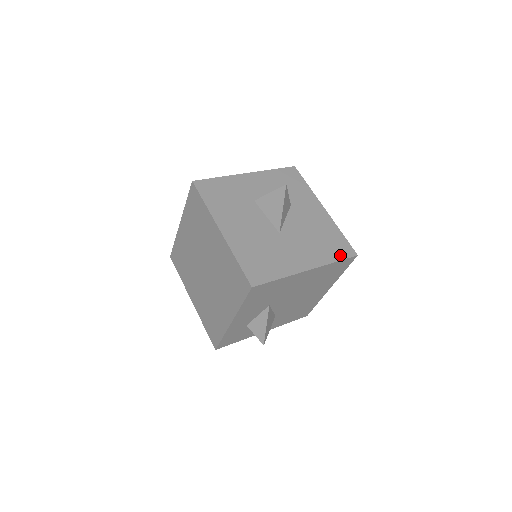
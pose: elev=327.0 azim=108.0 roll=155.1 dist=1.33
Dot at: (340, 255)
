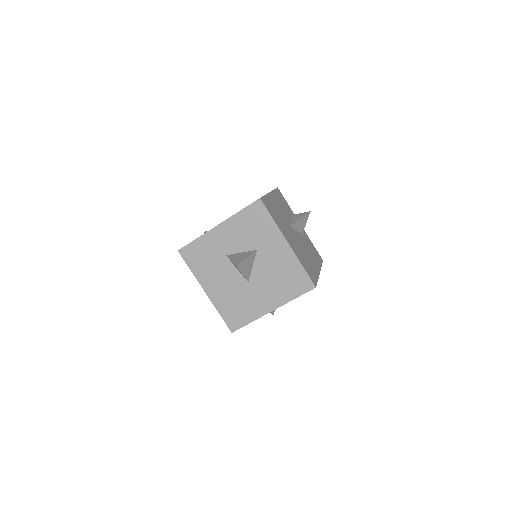
Dot at: (299, 291)
